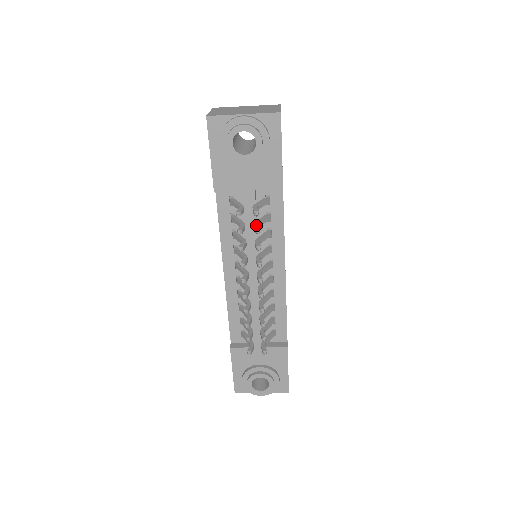
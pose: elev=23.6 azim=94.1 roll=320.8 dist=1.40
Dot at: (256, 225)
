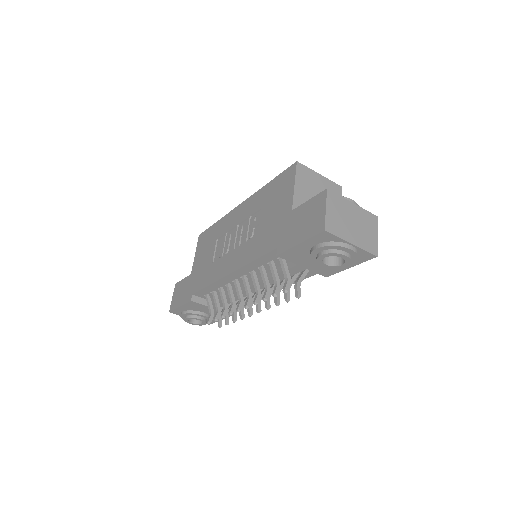
Dot at: (288, 292)
